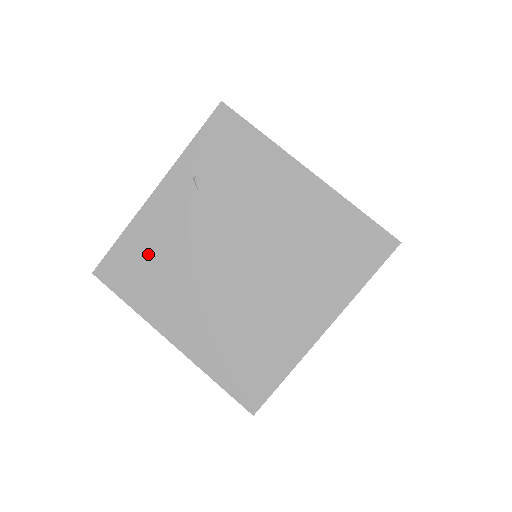
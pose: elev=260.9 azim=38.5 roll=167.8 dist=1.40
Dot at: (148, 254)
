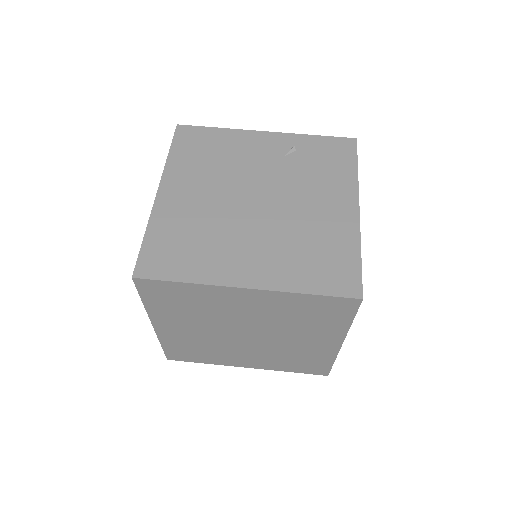
Dot at: (217, 148)
